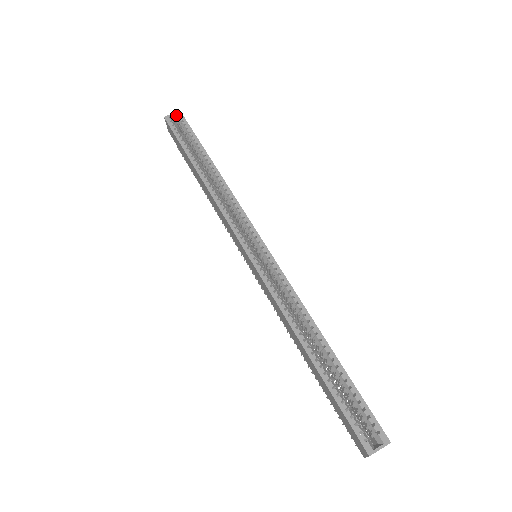
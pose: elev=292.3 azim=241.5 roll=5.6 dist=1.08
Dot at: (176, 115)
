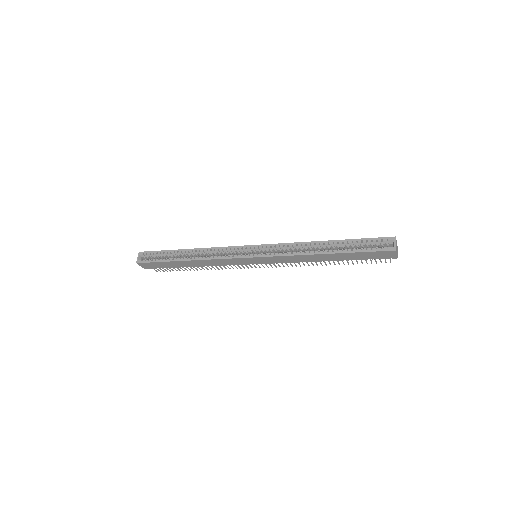
Dot at: (140, 256)
